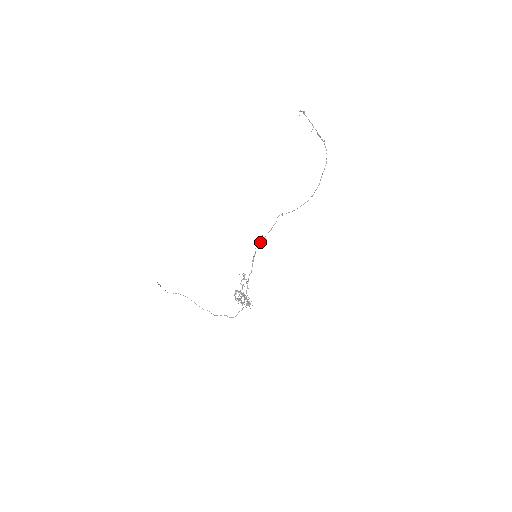
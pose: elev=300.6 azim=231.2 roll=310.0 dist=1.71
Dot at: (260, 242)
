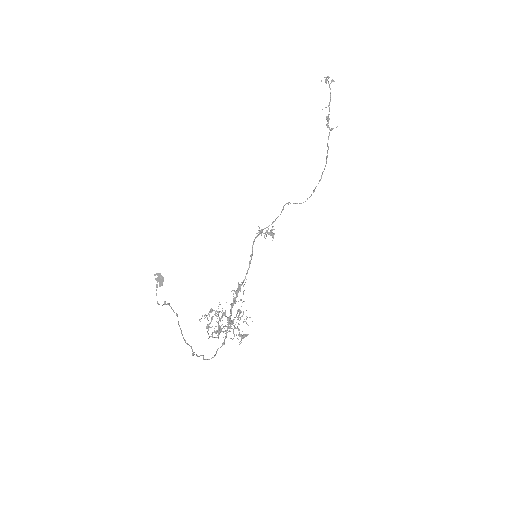
Dot at: occluded
